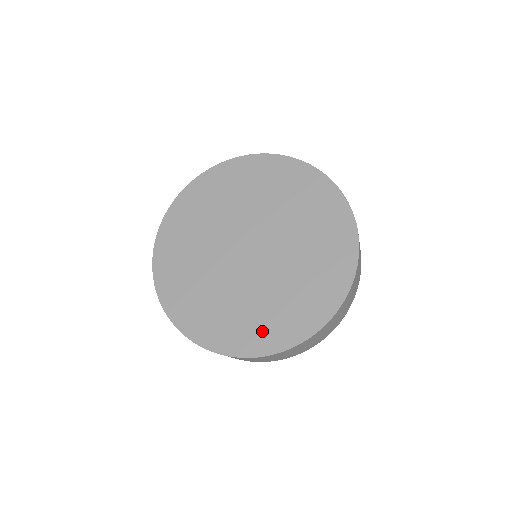
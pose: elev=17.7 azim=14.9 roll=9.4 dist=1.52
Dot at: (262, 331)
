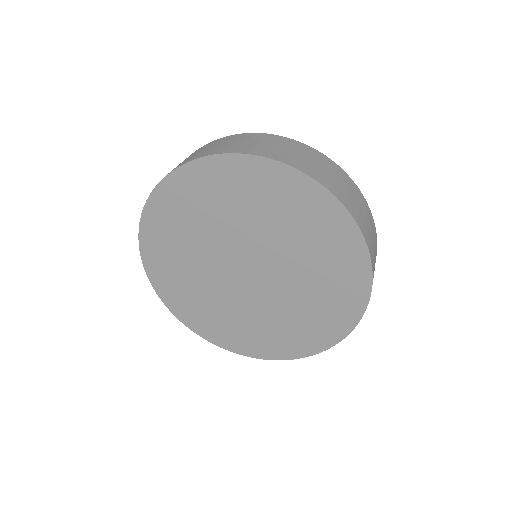
Dot at: (223, 332)
